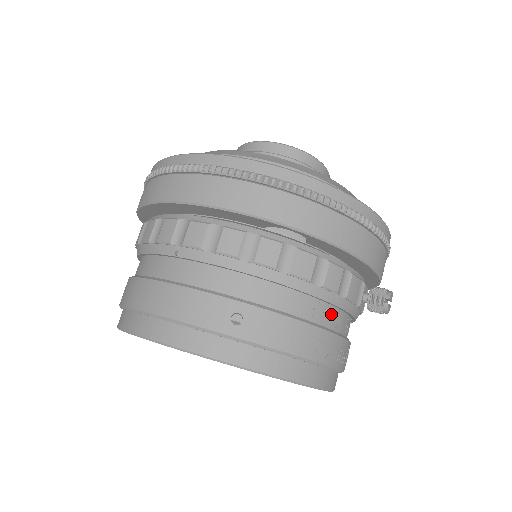
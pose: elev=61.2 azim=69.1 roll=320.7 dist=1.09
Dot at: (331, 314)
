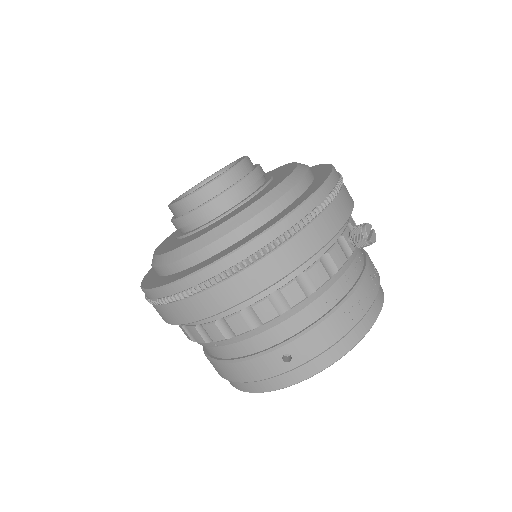
Dot at: (338, 286)
